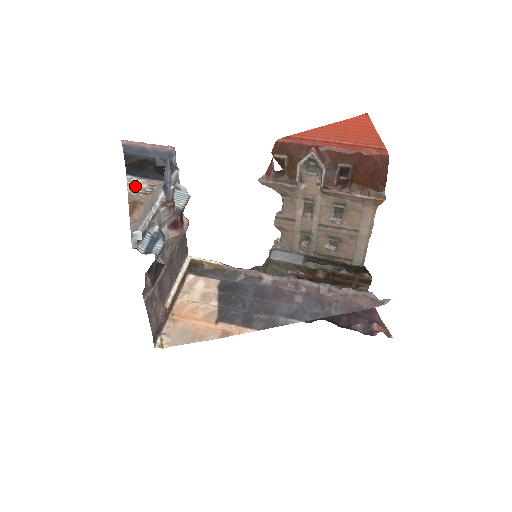
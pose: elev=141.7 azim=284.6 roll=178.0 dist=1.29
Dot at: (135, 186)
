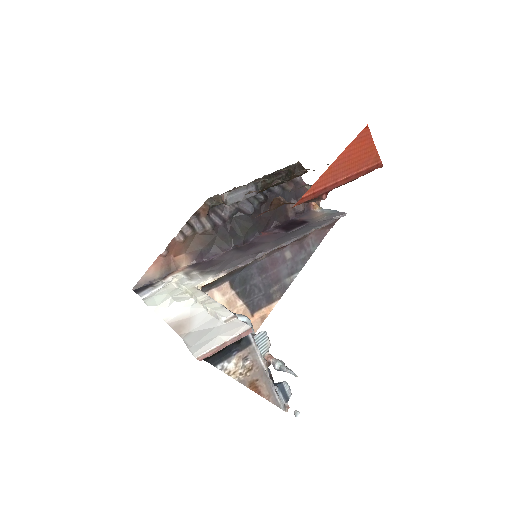
Dot at: (236, 372)
